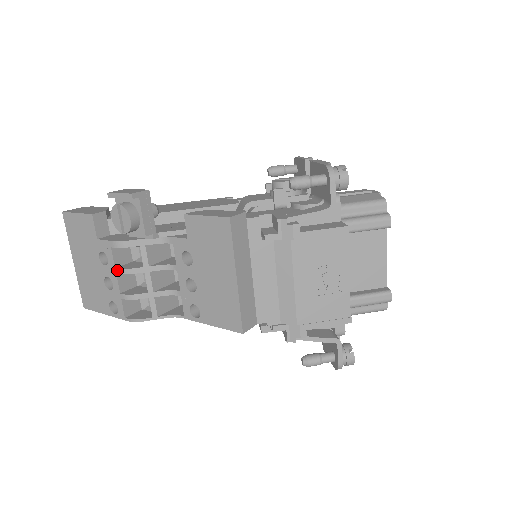
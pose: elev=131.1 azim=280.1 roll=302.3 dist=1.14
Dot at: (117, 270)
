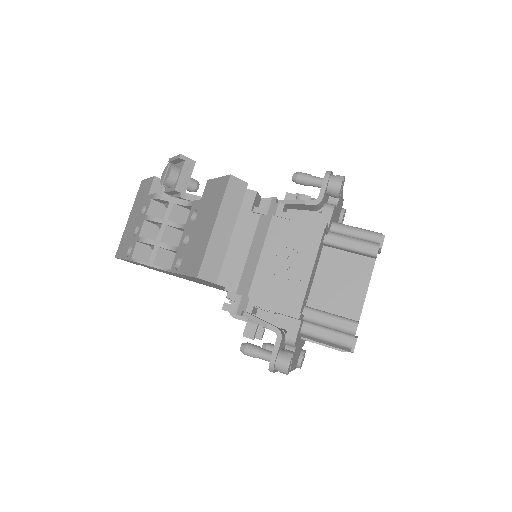
Dot at: (146, 217)
